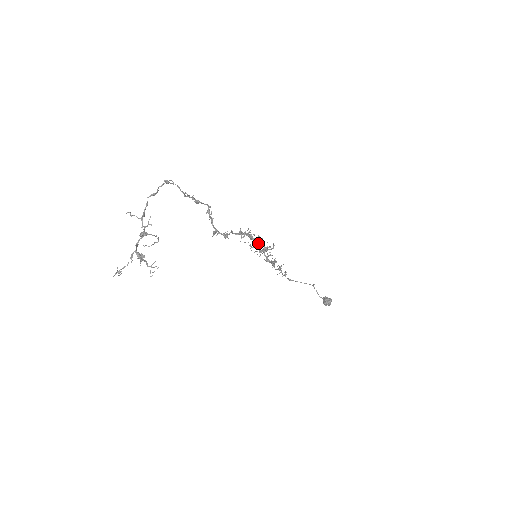
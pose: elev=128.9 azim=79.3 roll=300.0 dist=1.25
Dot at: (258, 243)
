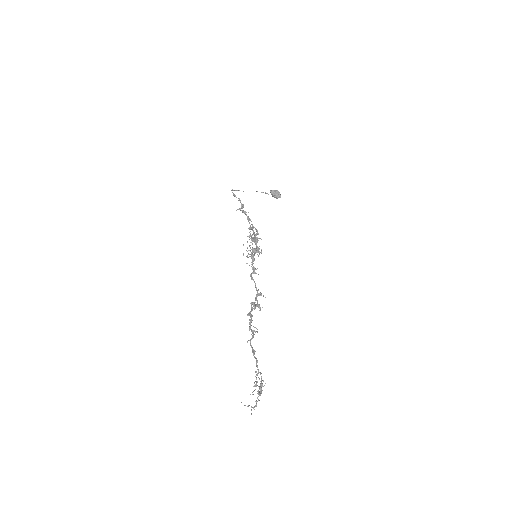
Dot at: occluded
